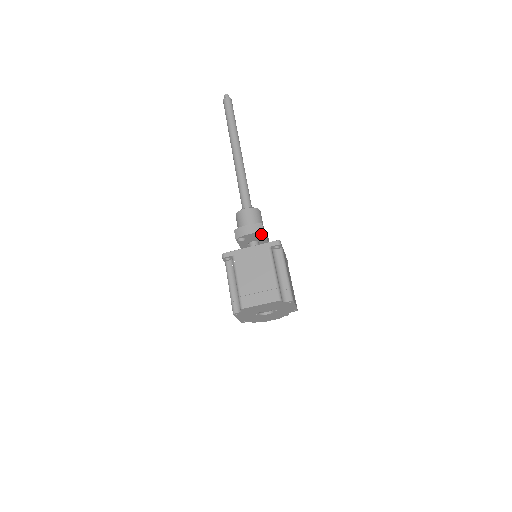
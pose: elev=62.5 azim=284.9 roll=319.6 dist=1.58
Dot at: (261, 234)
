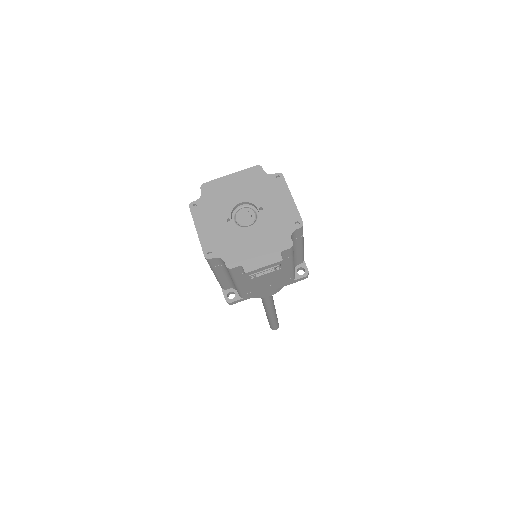
Dot at: occluded
